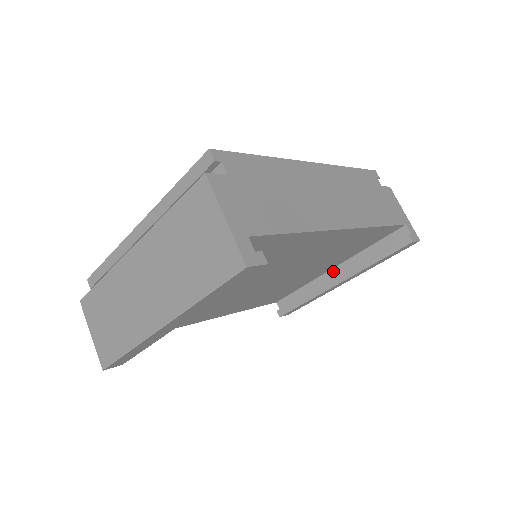
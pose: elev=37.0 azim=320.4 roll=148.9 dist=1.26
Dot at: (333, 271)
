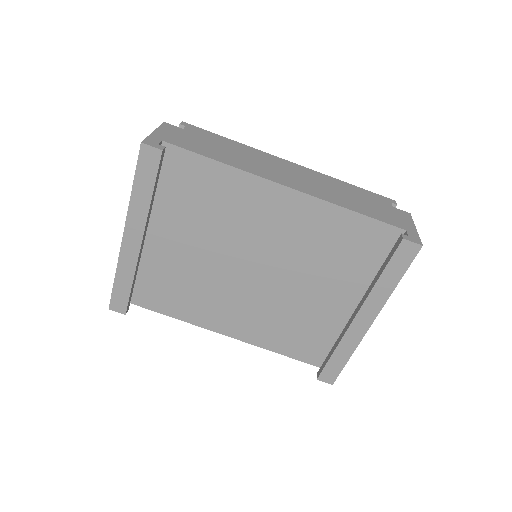
Dot at: occluded
